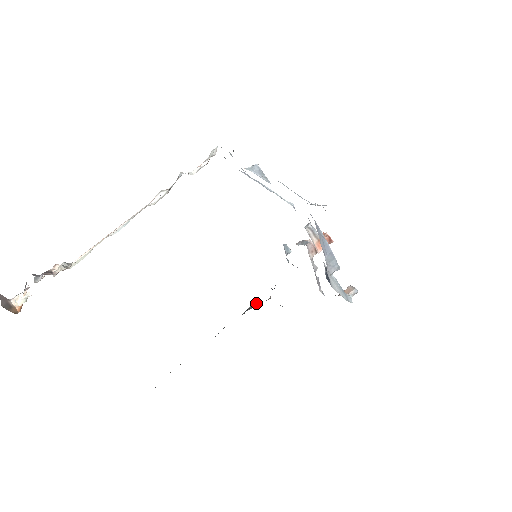
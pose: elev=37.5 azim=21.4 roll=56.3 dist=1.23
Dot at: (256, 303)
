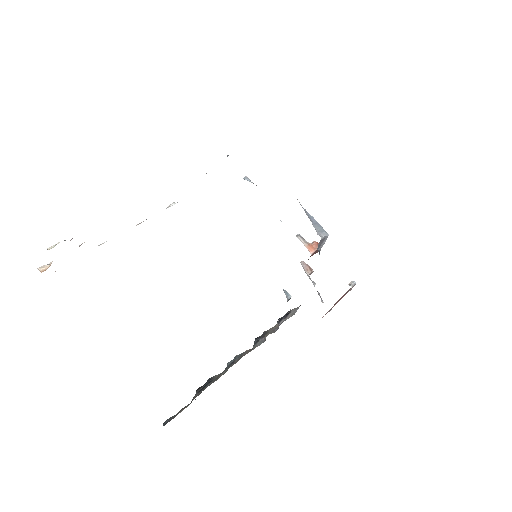
Dot at: (265, 339)
